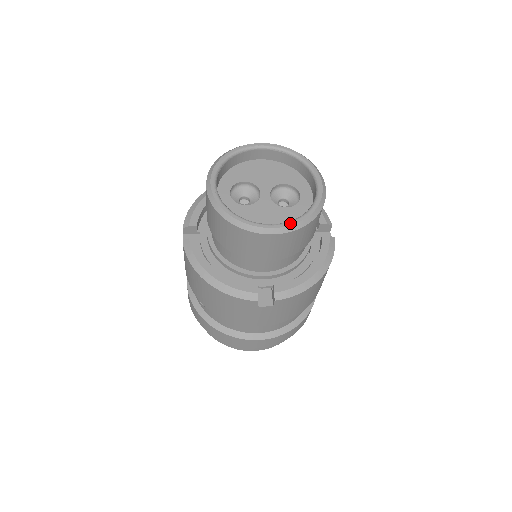
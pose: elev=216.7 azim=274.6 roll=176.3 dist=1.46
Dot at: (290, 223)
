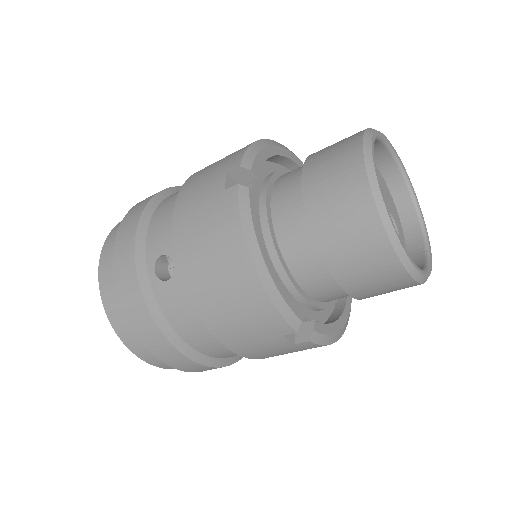
Dot at: (423, 272)
